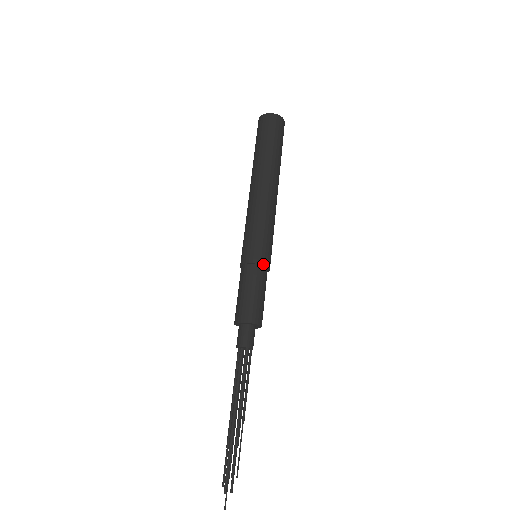
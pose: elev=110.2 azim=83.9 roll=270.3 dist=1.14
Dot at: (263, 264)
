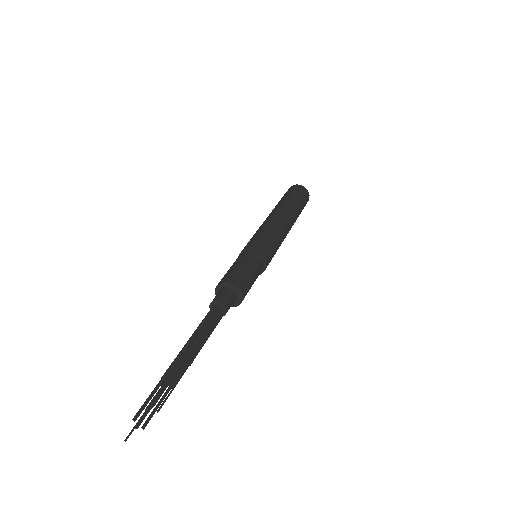
Dot at: (260, 253)
